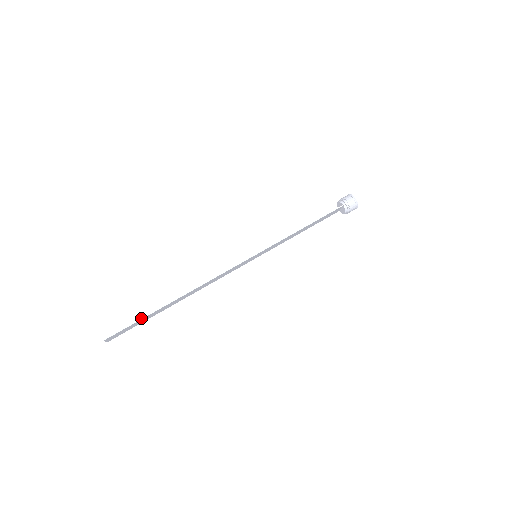
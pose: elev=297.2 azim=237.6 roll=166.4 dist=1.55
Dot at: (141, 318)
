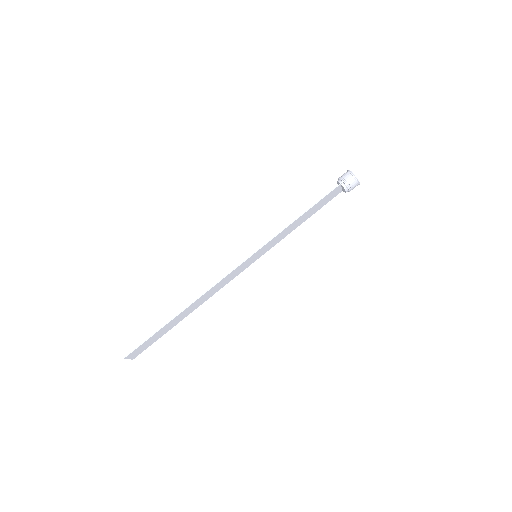
Dot at: (153, 334)
